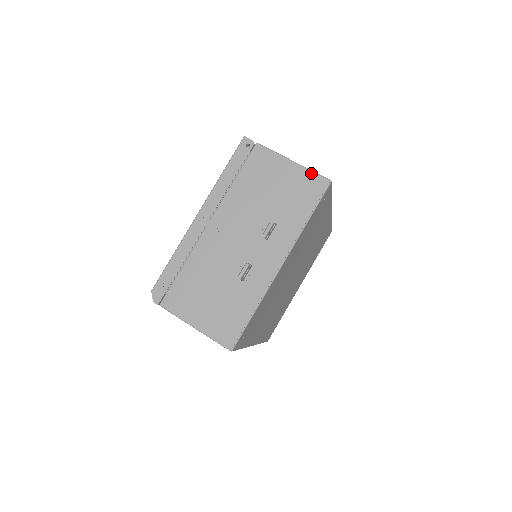
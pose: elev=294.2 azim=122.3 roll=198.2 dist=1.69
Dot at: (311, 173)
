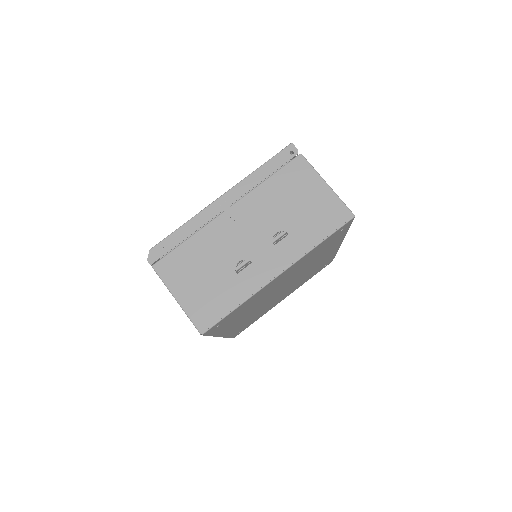
Dot at: (339, 201)
